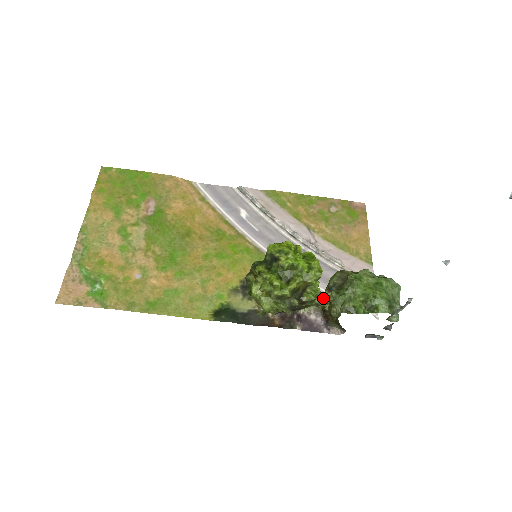
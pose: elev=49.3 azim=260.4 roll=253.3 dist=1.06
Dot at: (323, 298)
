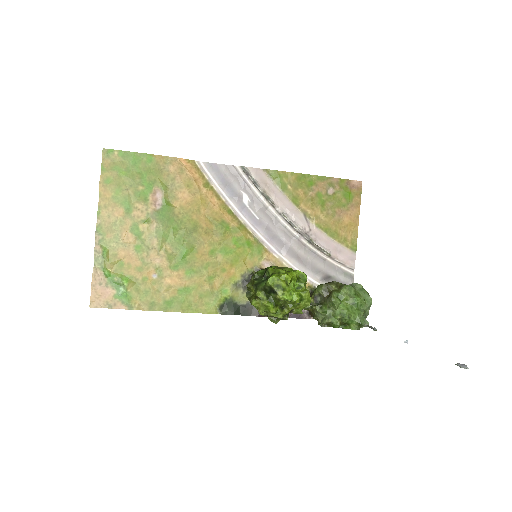
Dot at: (309, 307)
